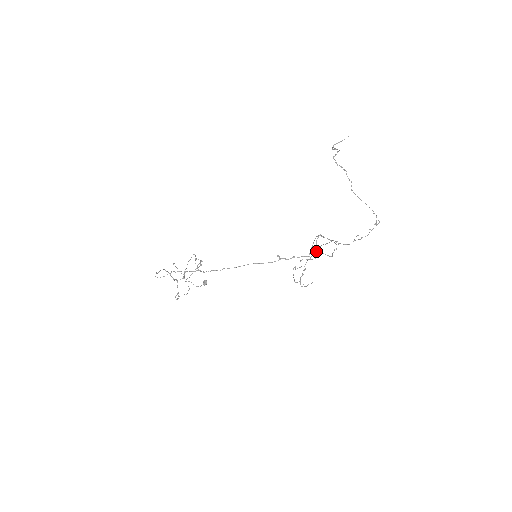
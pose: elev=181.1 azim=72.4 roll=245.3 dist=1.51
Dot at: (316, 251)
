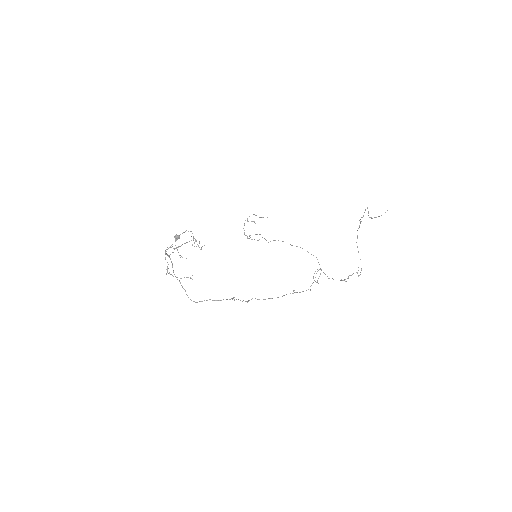
Dot at: (291, 245)
